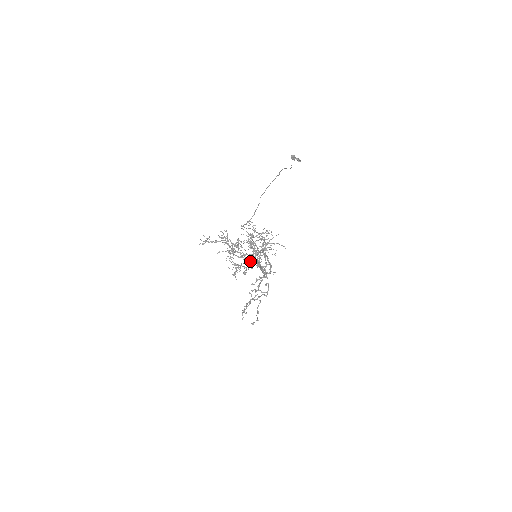
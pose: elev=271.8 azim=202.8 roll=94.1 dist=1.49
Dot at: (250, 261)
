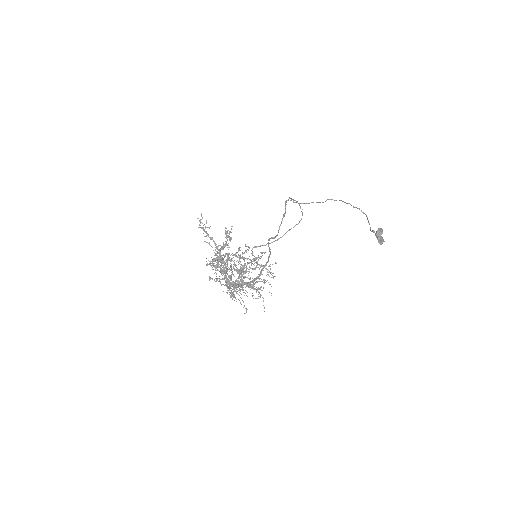
Dot at: (227, 280)
